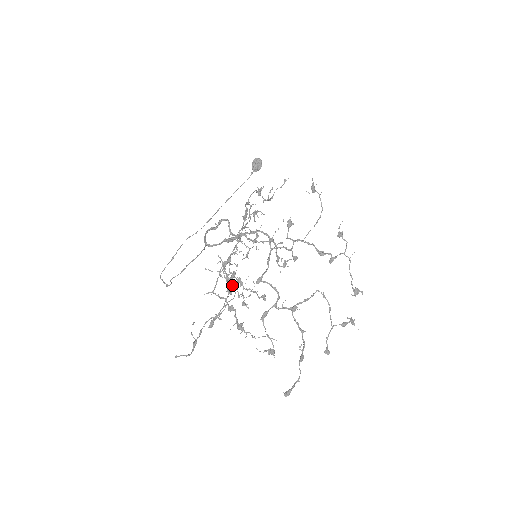
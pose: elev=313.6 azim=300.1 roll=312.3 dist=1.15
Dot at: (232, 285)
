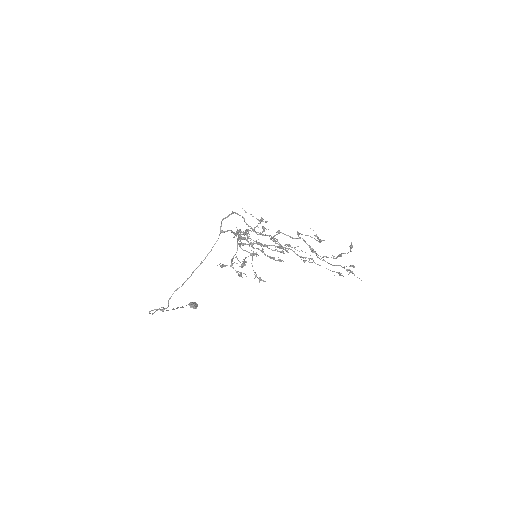
Dot at: occluded
